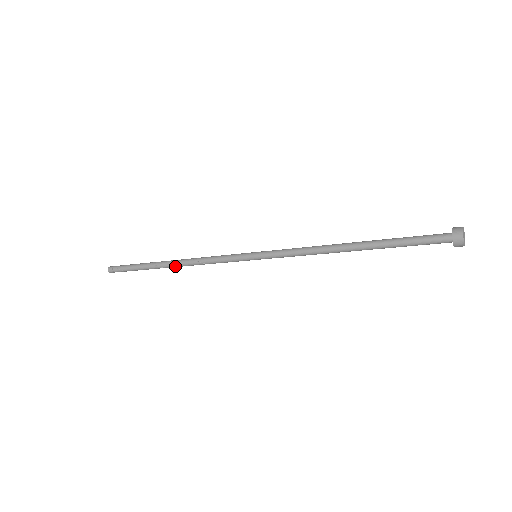
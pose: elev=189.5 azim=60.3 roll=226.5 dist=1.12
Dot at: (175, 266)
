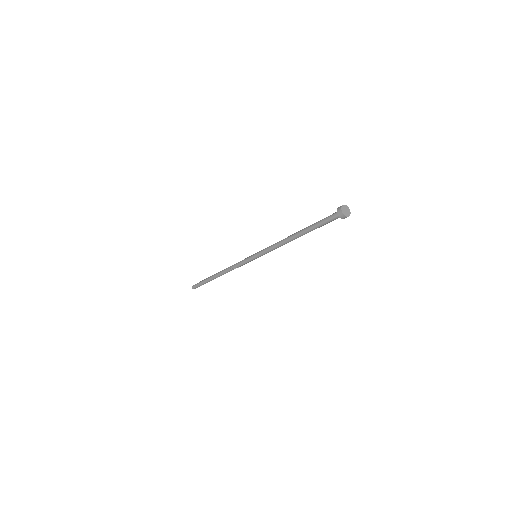
Dot at: (221, 275)
